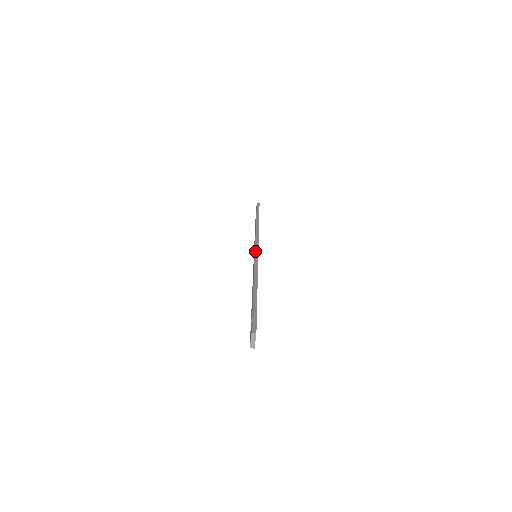
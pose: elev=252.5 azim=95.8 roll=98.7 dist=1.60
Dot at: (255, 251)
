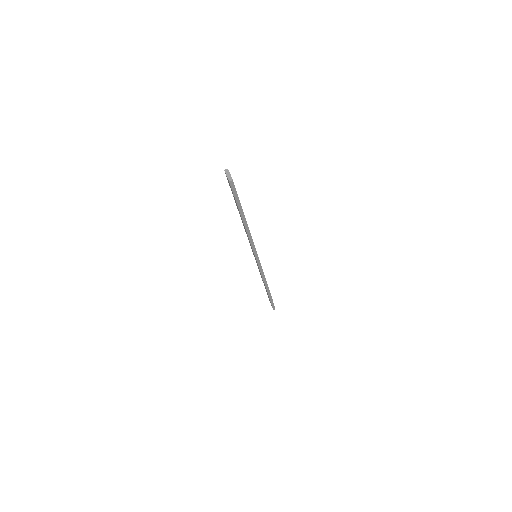
Dot at: occluded
